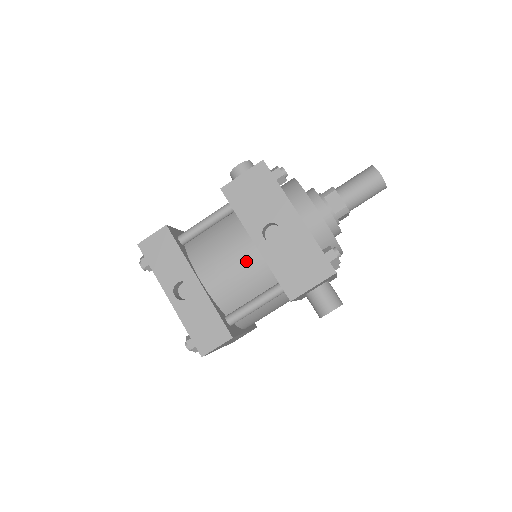
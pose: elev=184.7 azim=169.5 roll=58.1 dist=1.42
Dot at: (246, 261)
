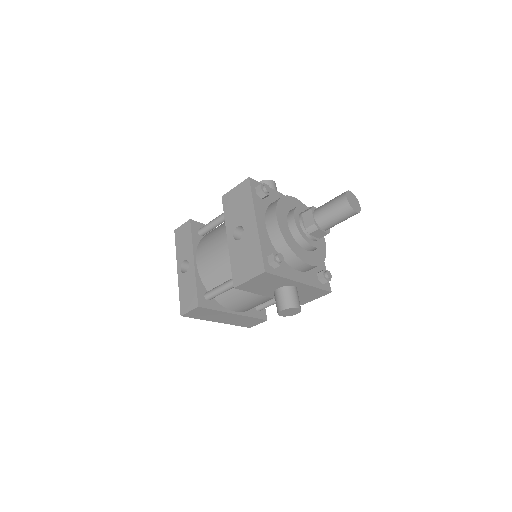
Dot at: (222, 253)
